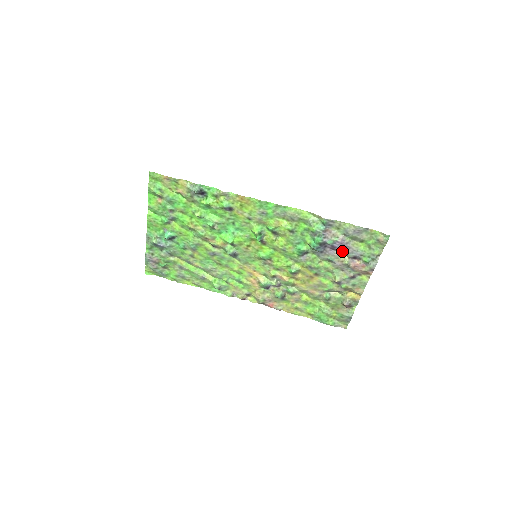
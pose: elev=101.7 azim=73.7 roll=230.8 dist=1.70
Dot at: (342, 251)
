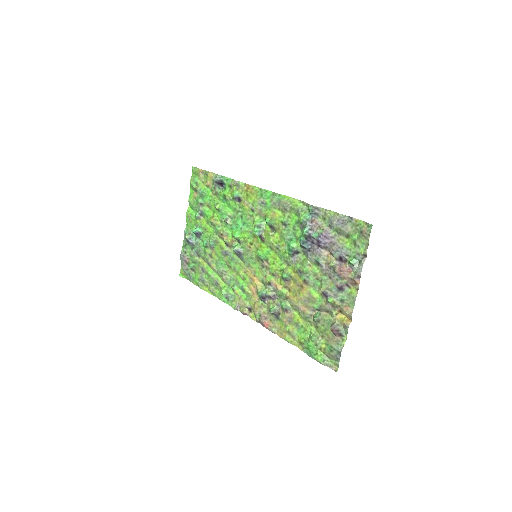
Dot at: (329, 250)
